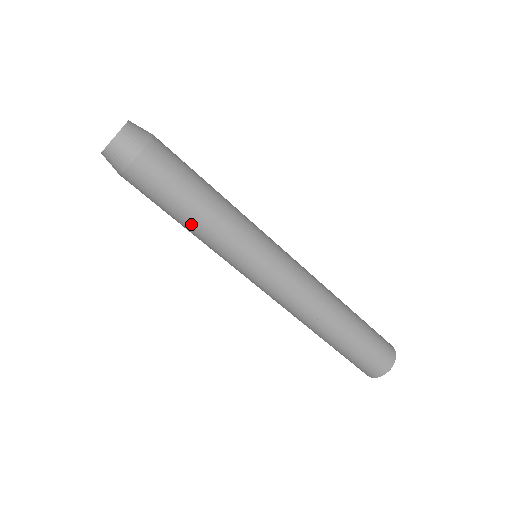
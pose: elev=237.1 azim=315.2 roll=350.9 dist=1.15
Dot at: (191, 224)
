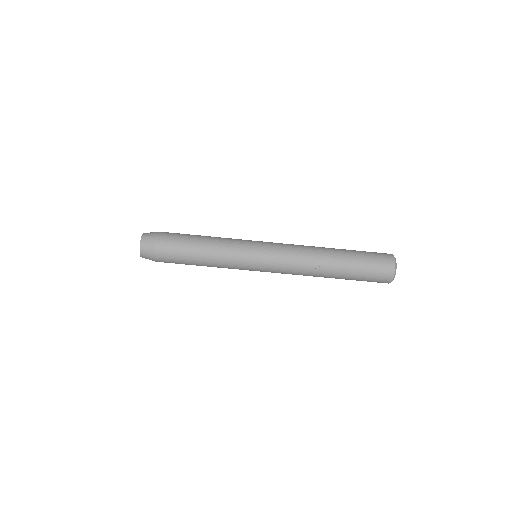
Dot at: (204, 260)
